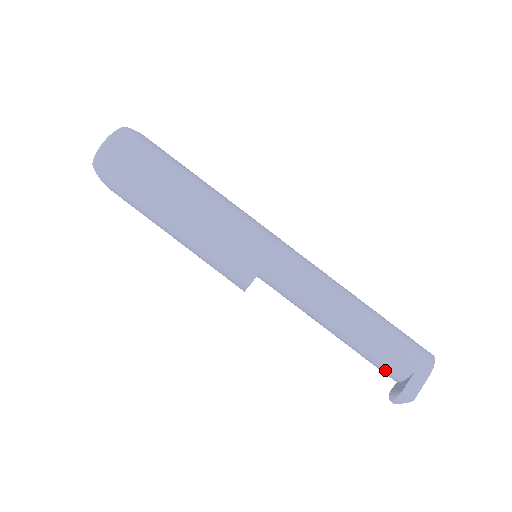
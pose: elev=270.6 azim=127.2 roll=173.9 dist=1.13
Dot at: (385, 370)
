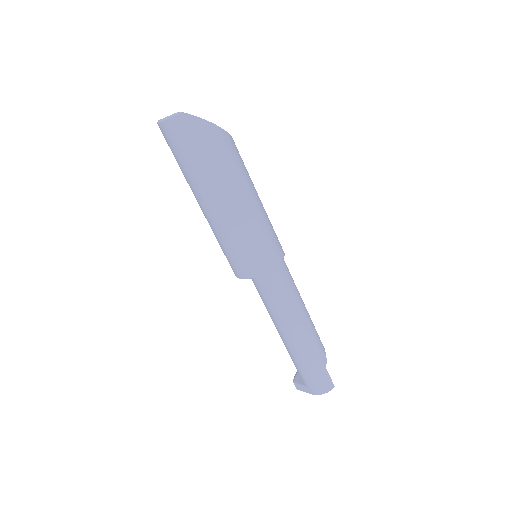
Dot at: occluded
